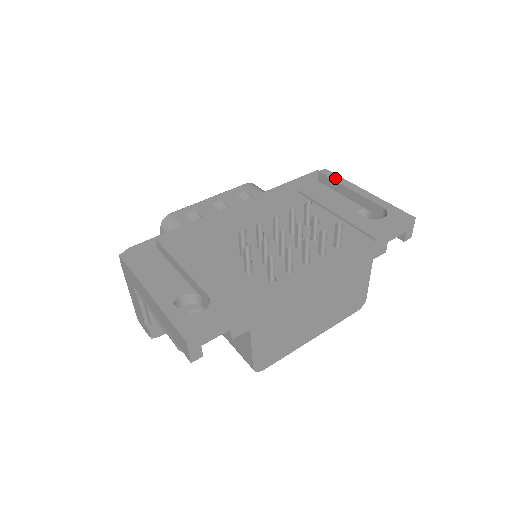
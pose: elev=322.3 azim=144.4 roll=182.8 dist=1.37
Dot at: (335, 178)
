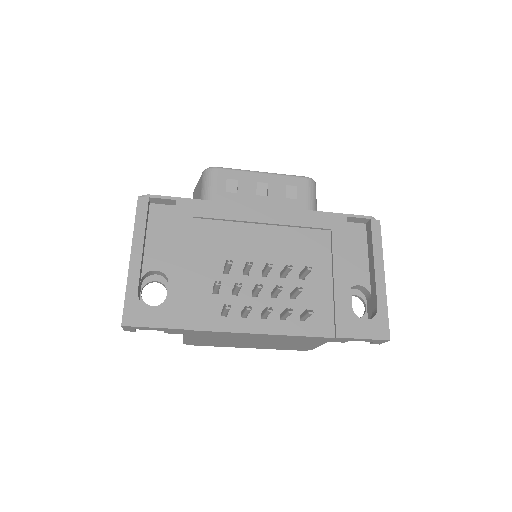
Dot at: (376, 240)
